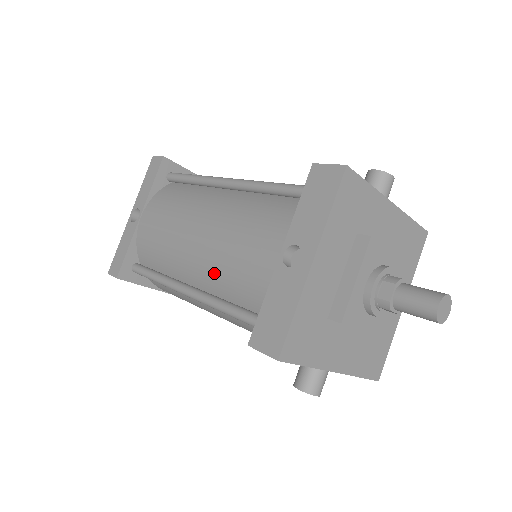
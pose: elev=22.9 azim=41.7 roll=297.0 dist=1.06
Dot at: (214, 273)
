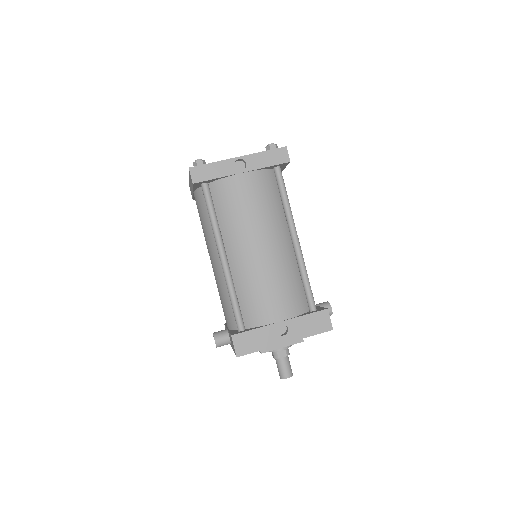
Dot at: (246, 276)
